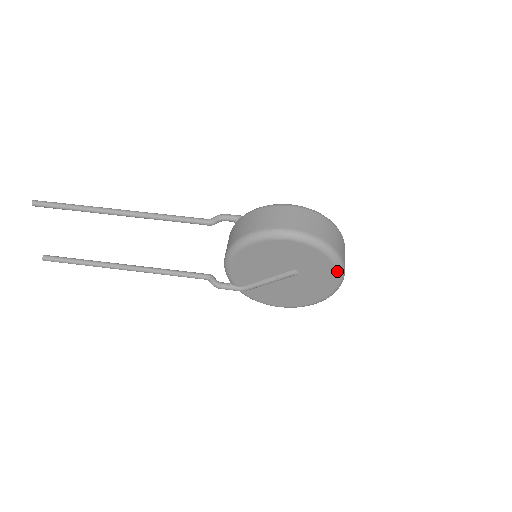
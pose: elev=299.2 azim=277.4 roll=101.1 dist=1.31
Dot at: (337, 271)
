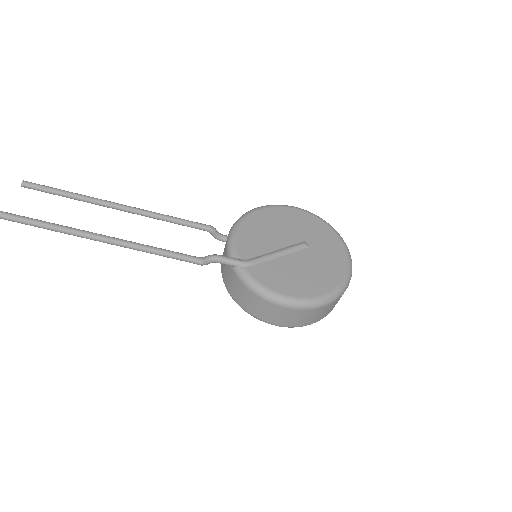
Dot at: occluded
